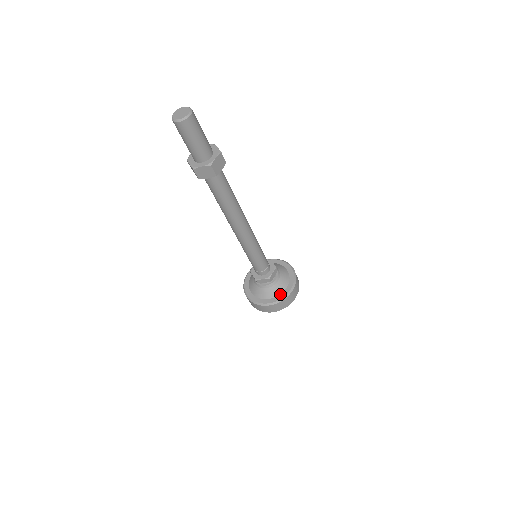
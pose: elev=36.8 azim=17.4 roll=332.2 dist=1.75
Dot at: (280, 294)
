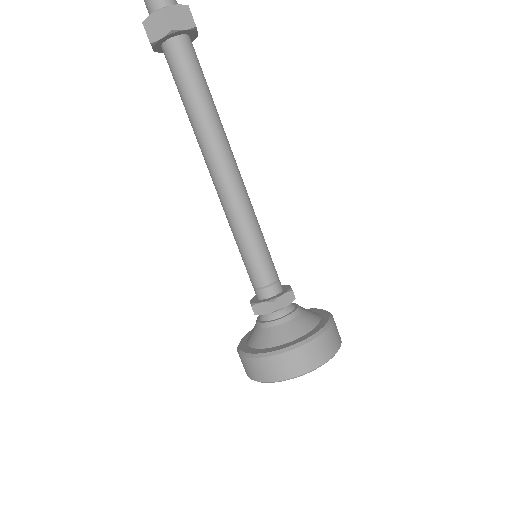
Dot at: (291, 341)
